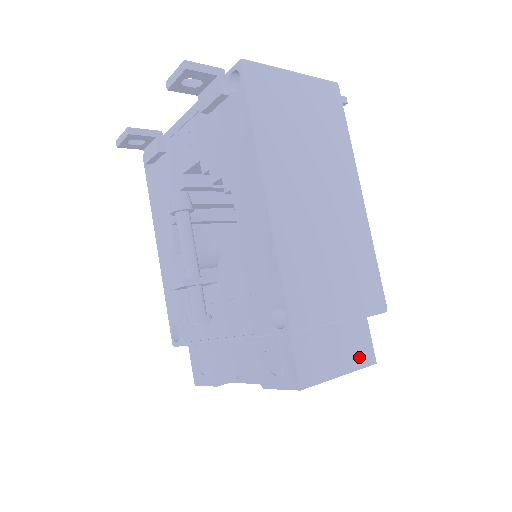
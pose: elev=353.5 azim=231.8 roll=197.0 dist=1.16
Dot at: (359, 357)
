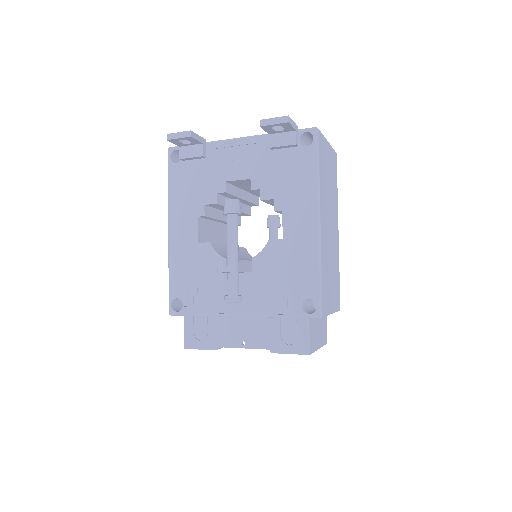
Dot at: (324, 338)
